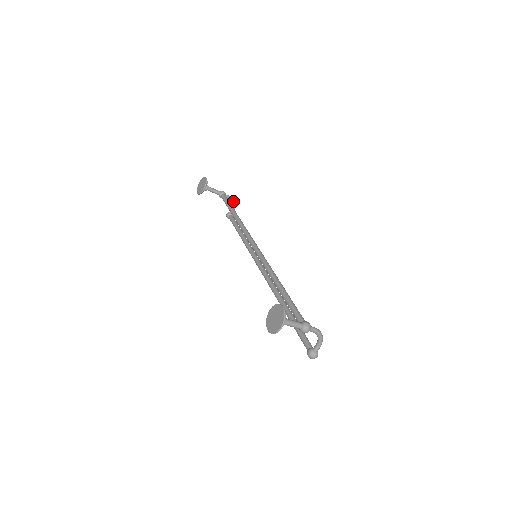
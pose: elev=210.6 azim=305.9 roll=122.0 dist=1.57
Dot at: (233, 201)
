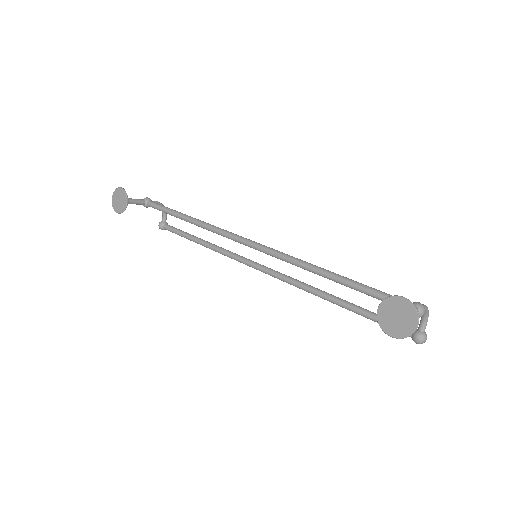
Dot at: occluded
